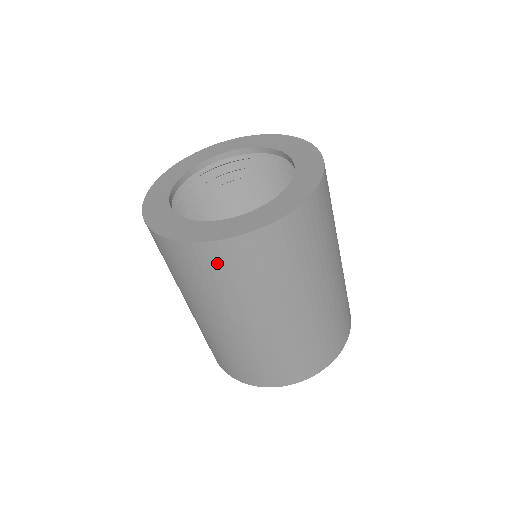
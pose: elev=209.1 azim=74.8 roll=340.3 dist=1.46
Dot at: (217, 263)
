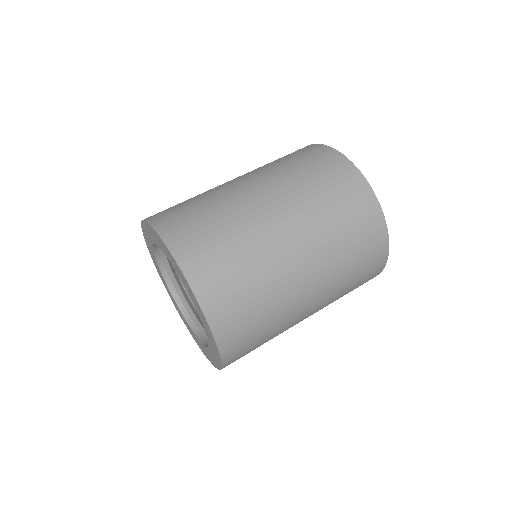
Dot at: occluded
